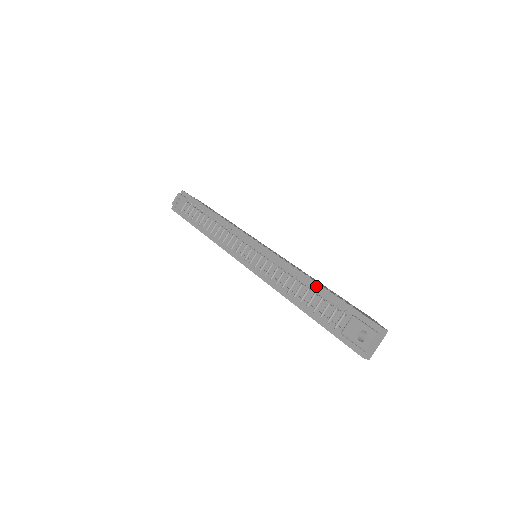
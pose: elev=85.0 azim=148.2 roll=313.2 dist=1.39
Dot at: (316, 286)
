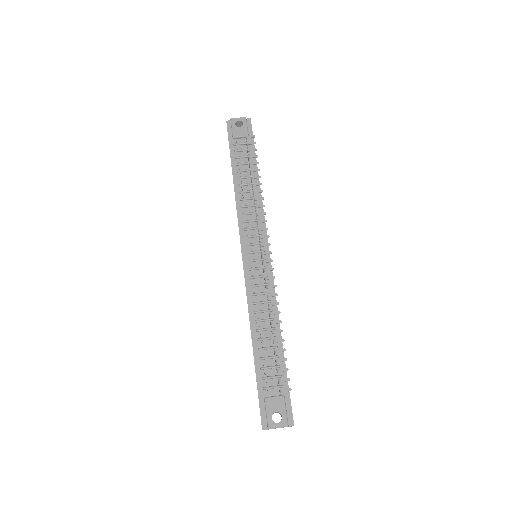
Dot at: (279, 342)
